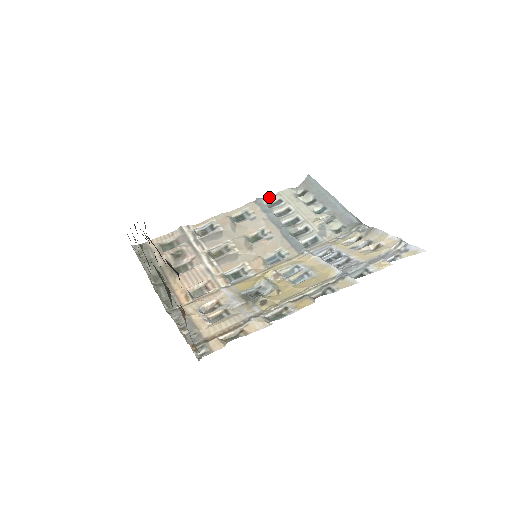
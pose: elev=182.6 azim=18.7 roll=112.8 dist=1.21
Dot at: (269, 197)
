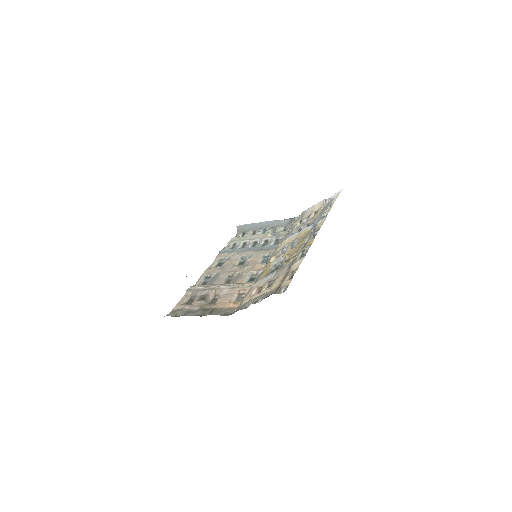
Dot at: (226, 247)
